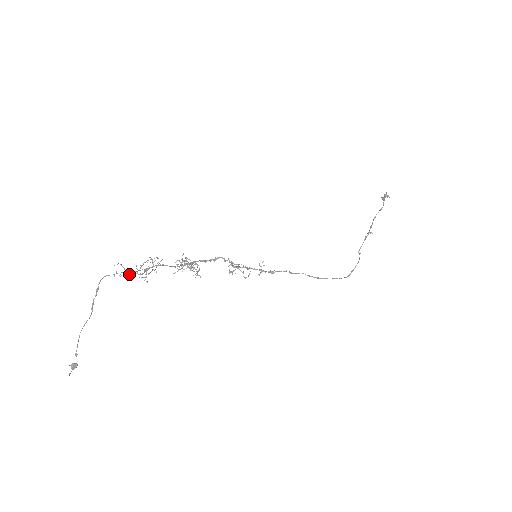
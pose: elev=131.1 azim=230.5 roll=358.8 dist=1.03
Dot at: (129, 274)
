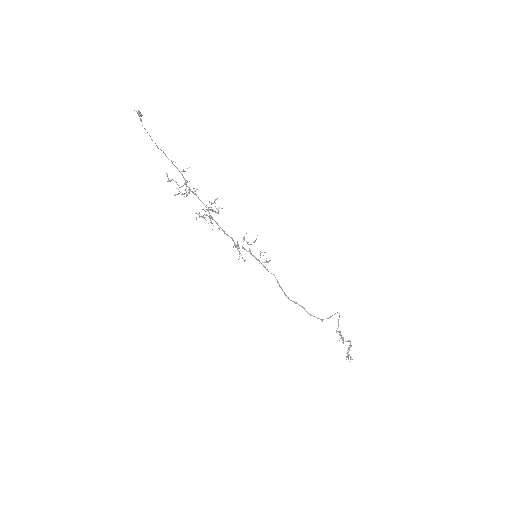
Dot at: occluded
